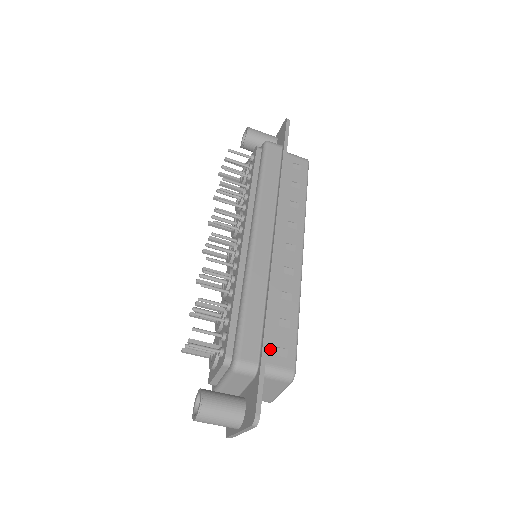
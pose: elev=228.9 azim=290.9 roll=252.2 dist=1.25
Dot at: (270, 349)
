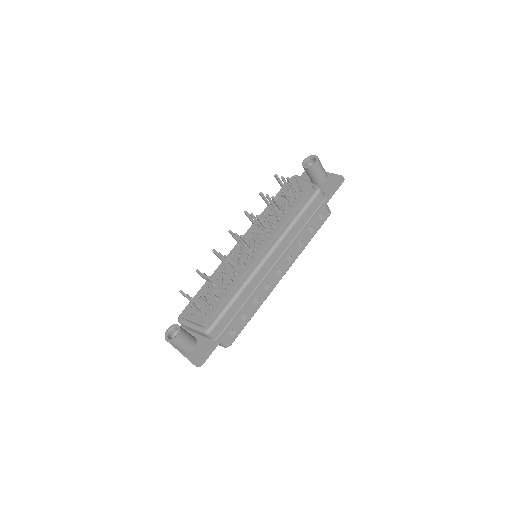
Dot at: occluded
